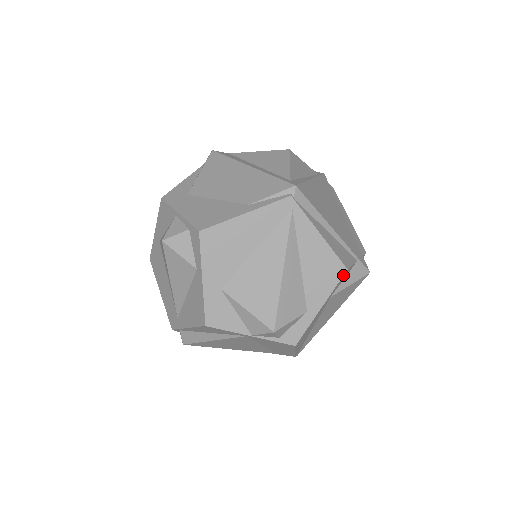
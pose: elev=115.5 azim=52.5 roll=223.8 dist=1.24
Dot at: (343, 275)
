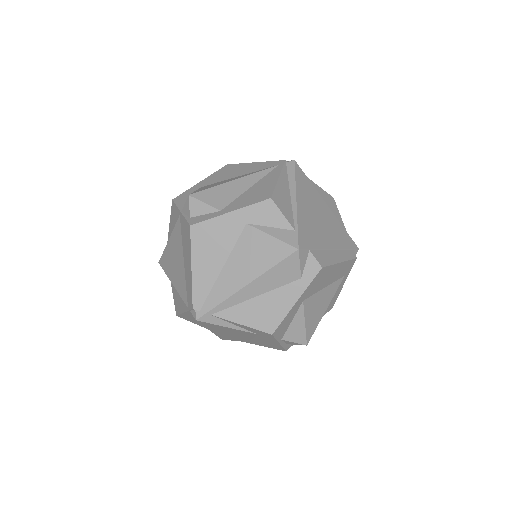
Dot at: (265, 200)
